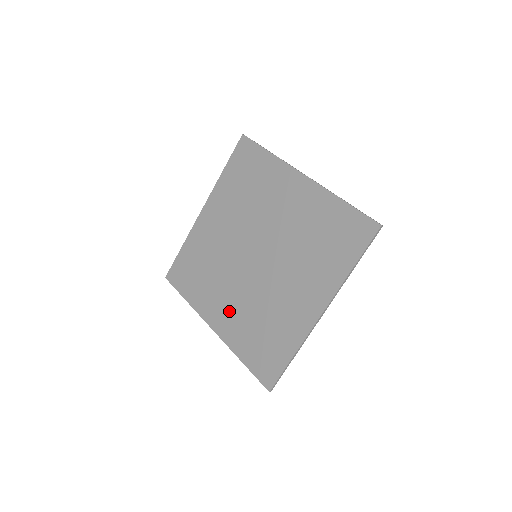
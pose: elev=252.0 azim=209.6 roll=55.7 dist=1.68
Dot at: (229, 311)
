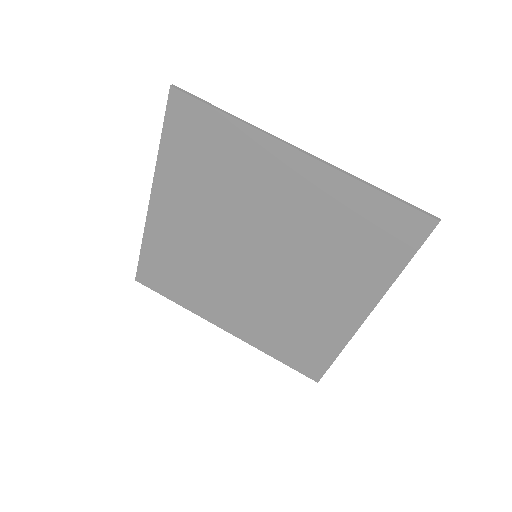
Dot at: (240, 314)
